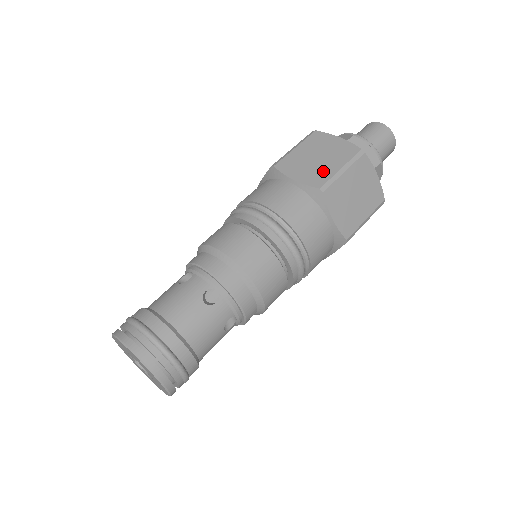
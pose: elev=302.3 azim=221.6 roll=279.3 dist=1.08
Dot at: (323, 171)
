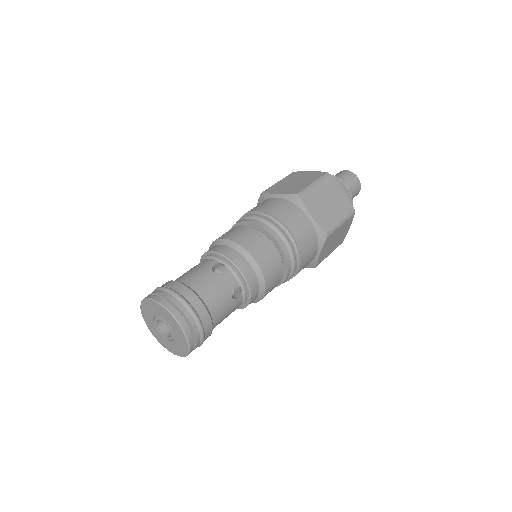
Dot at: (331, 218)
